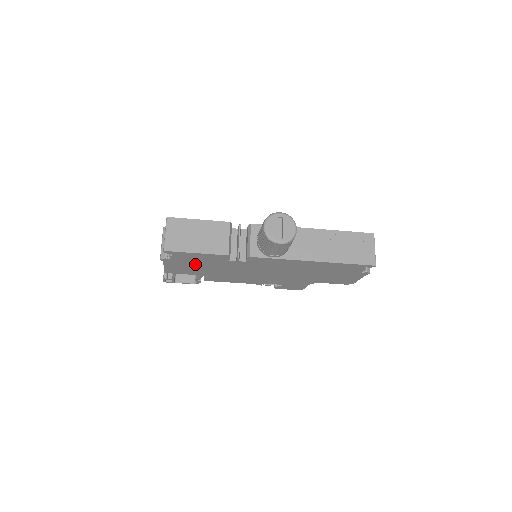
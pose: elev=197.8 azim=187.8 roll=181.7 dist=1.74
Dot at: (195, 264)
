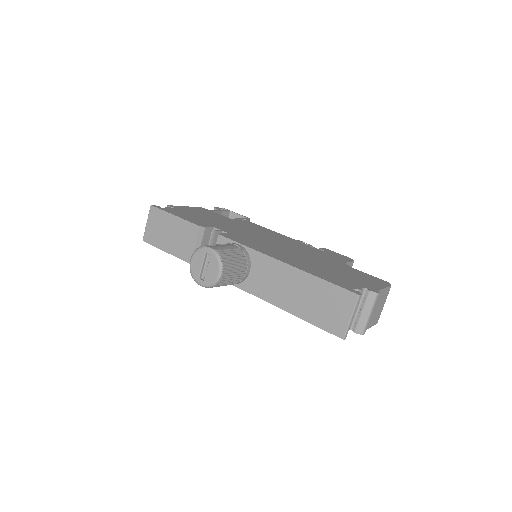
Dot at: occluded
